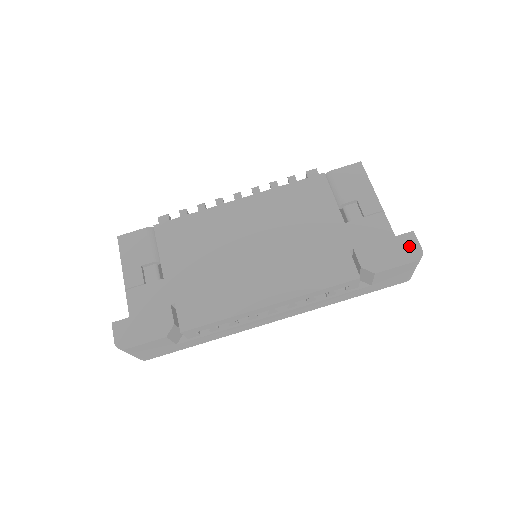
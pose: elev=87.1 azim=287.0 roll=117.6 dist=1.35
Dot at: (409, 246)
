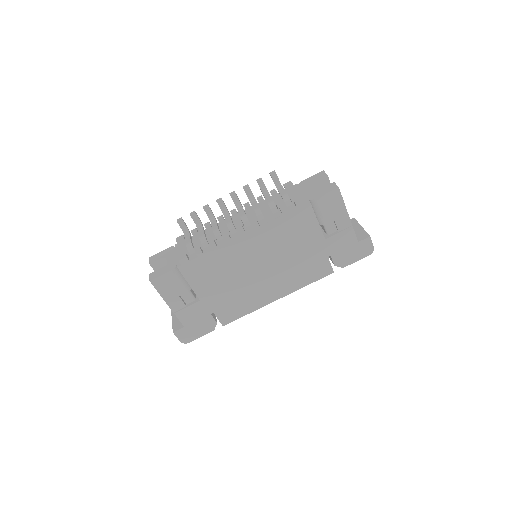
Dot at: (366, 247)
